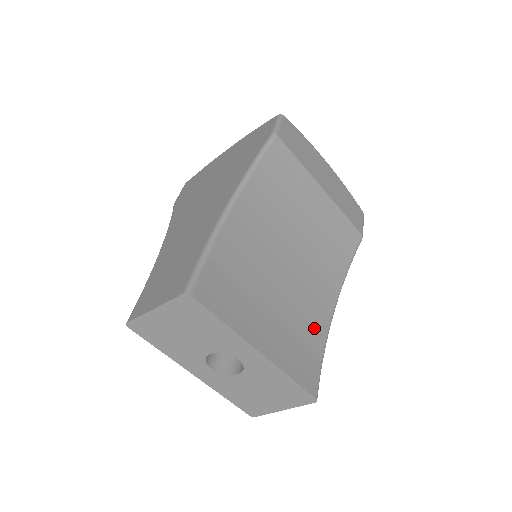
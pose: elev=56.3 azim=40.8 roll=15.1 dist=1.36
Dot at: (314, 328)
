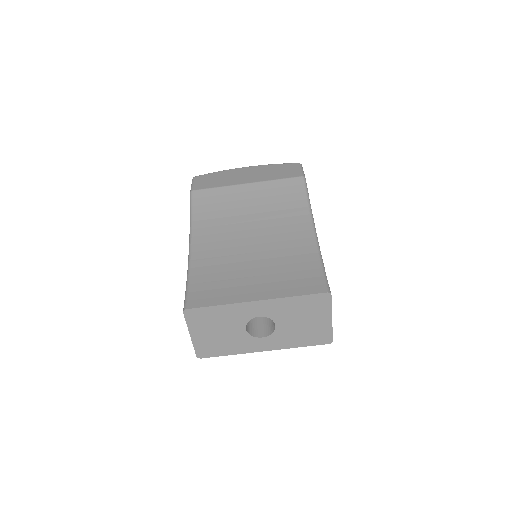
Dot at: (302, 257)
